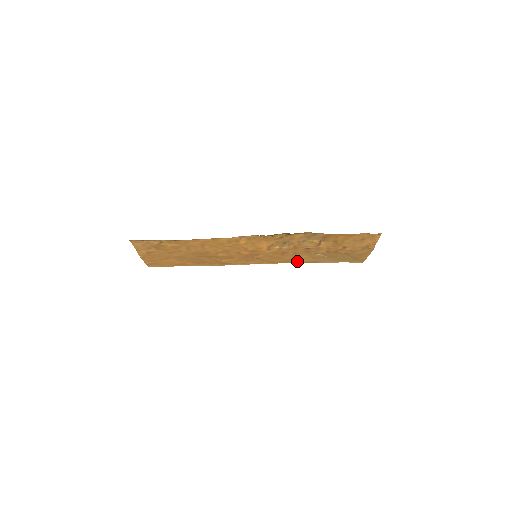
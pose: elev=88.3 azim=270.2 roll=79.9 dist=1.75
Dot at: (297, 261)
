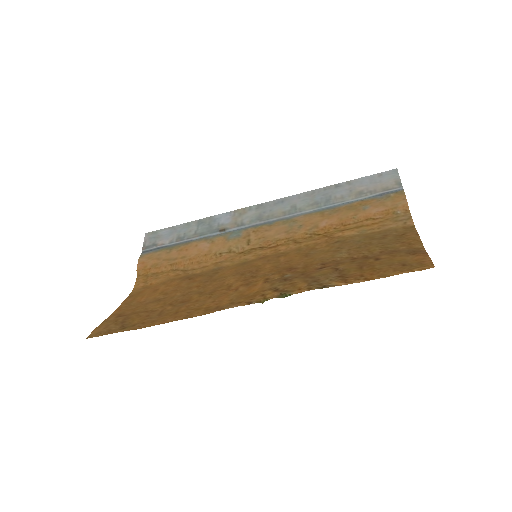
Dot at: (314, 250)
